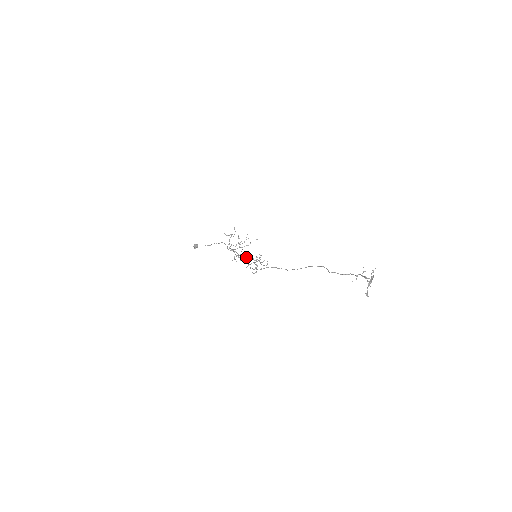
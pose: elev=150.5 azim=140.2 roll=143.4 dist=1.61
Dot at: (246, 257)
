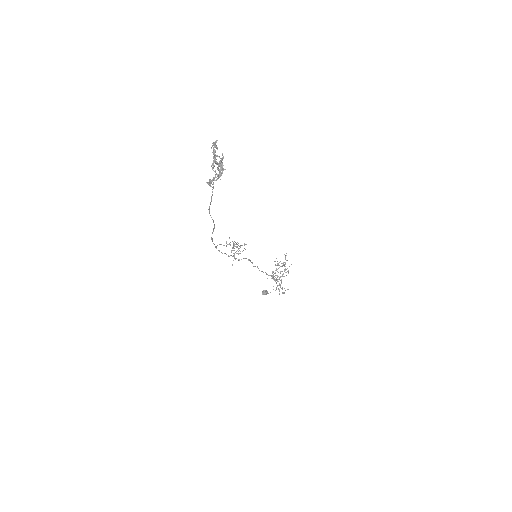
Dot at: occluded
